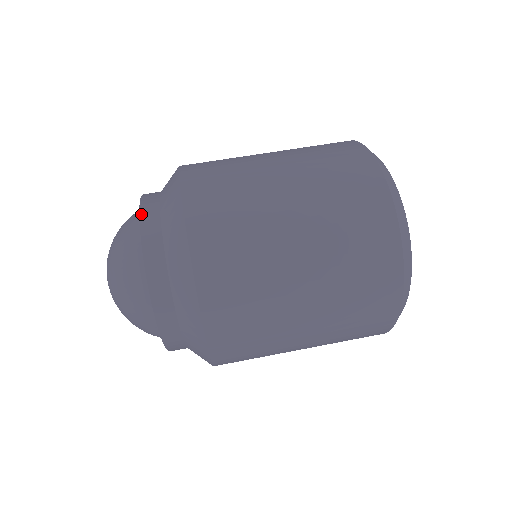
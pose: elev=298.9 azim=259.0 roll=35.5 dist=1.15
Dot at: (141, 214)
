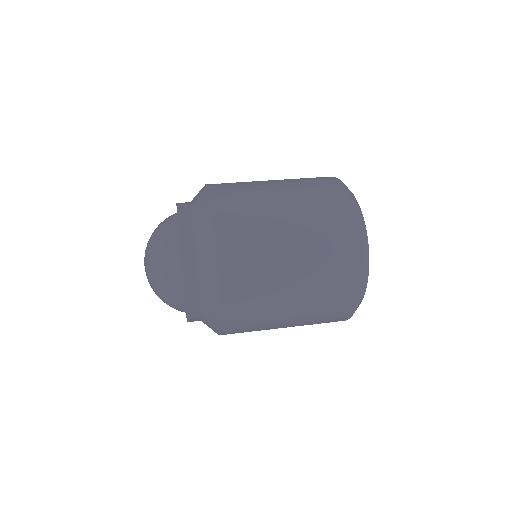
Dot at: (180, 239)
